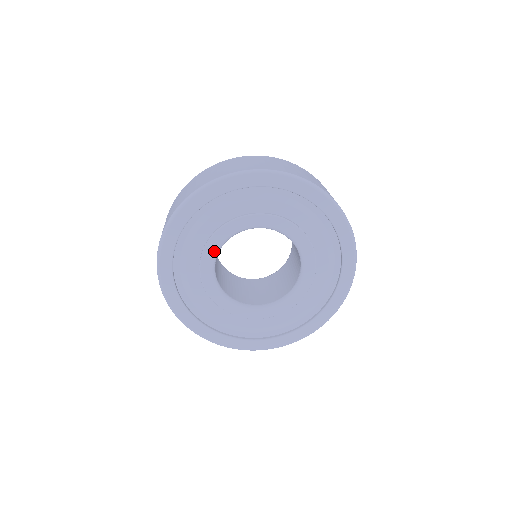
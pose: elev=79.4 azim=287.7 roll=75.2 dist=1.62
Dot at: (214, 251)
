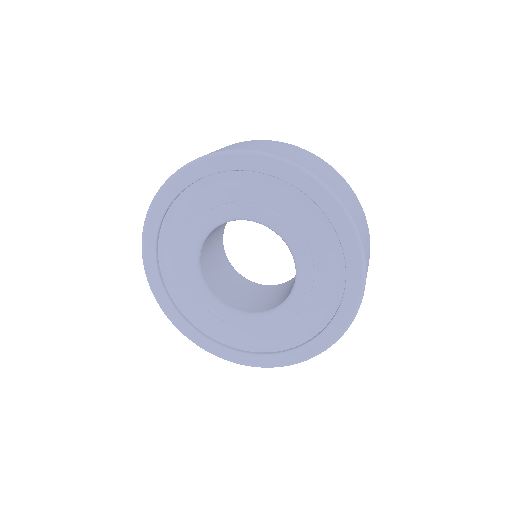
Dot at: (195, 248)
